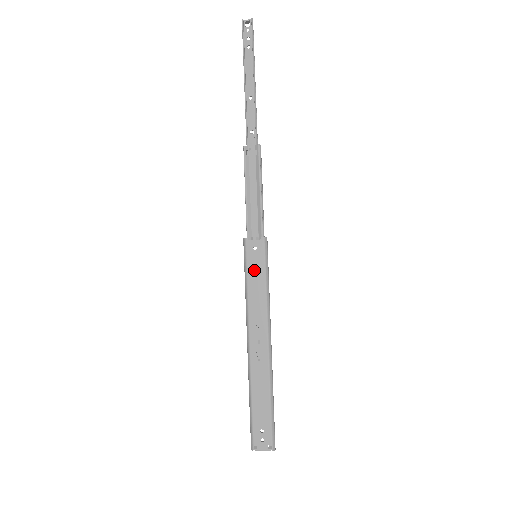
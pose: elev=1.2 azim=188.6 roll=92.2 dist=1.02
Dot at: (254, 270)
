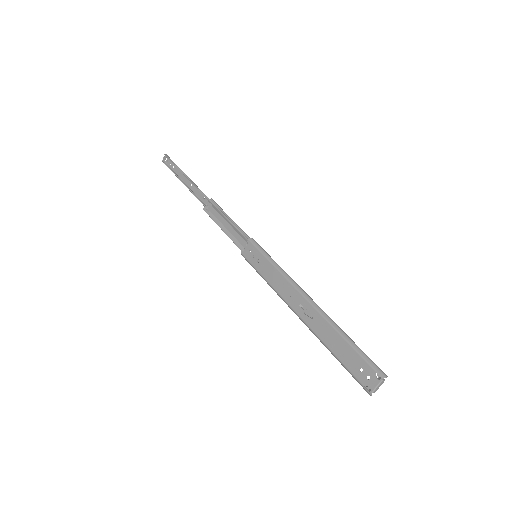
Dot at: (260, 265)
